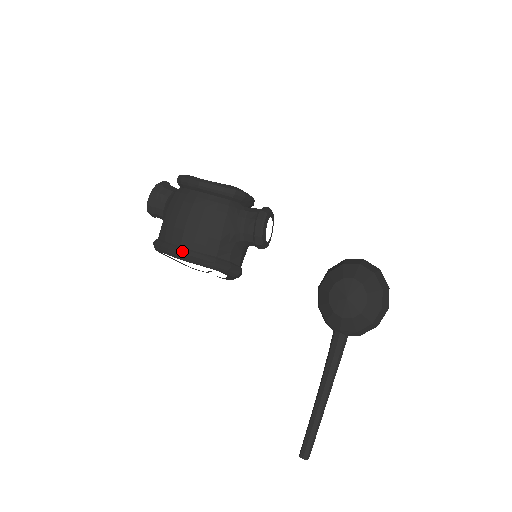
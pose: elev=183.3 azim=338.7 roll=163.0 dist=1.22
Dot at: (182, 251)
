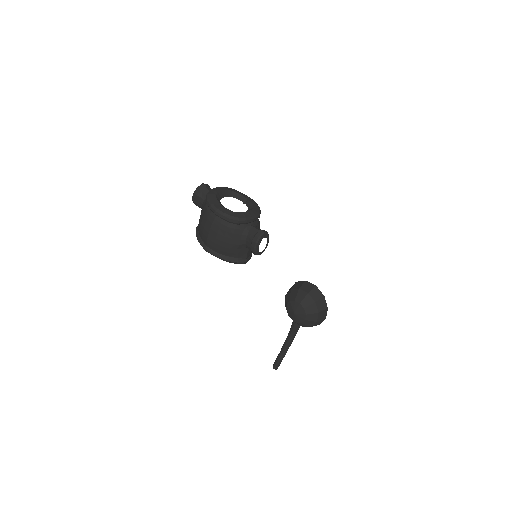
Dot at: (207, 250)
